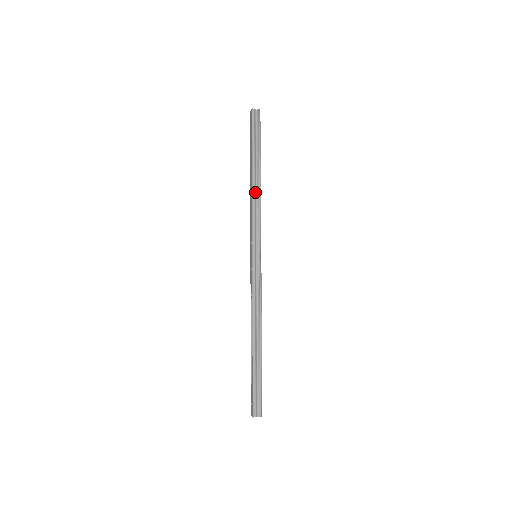
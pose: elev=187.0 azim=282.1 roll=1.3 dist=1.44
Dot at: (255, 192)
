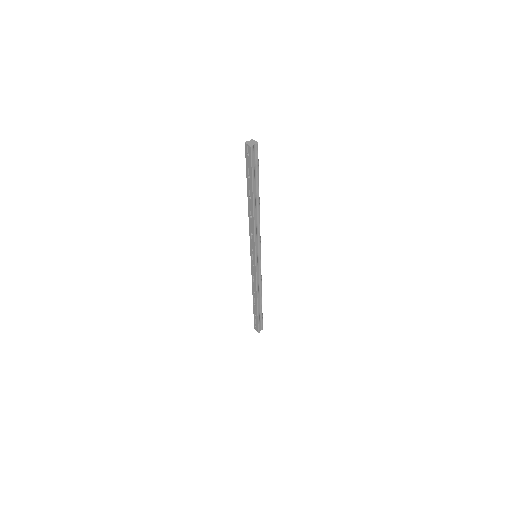
Dot at: (256, 217)
